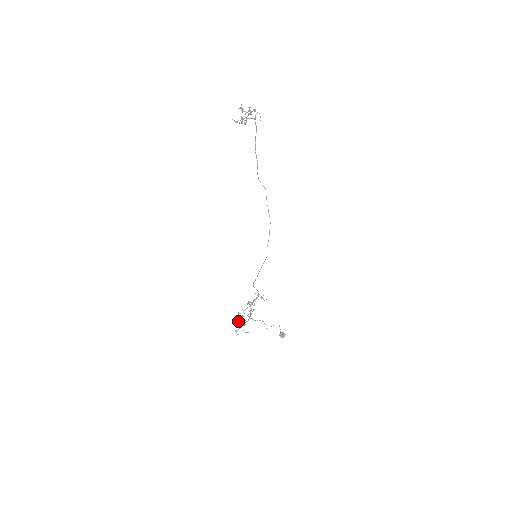
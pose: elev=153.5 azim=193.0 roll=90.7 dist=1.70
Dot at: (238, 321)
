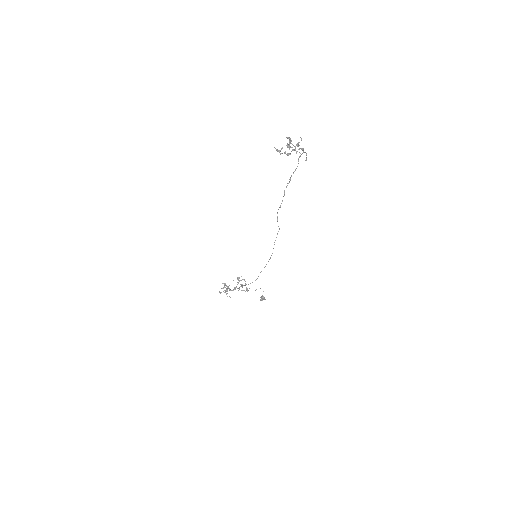
Dot at: occluded
